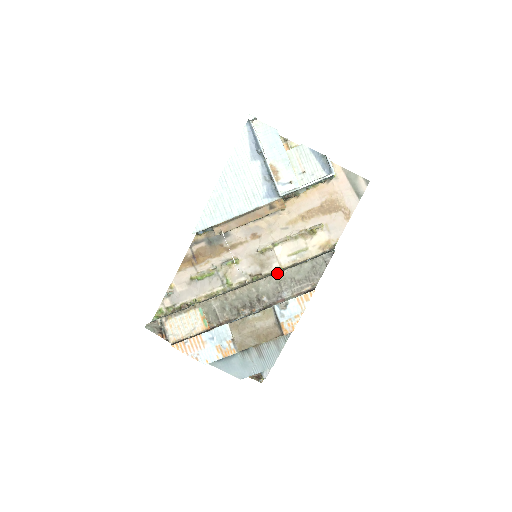
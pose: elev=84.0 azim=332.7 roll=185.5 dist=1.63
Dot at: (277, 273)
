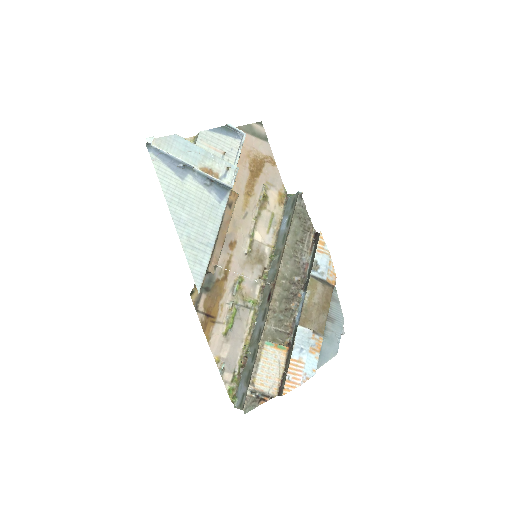
Dot at: (284, 250)
